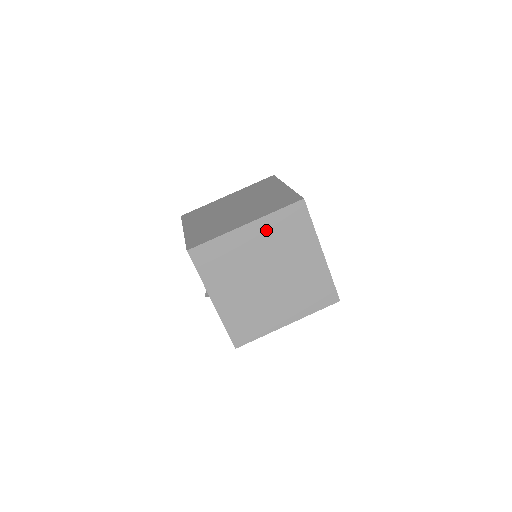
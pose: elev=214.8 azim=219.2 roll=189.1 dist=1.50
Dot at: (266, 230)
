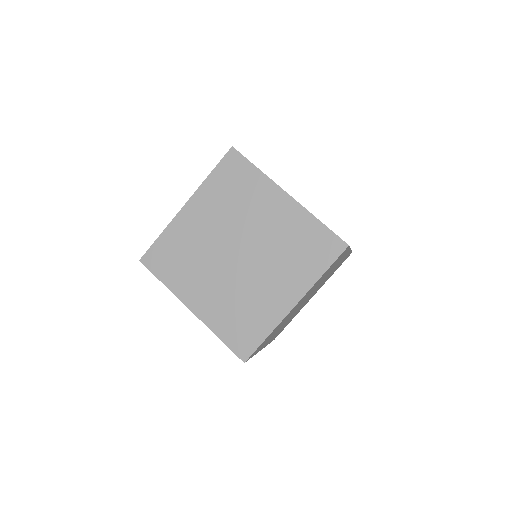
Dot at: (311, 289)
